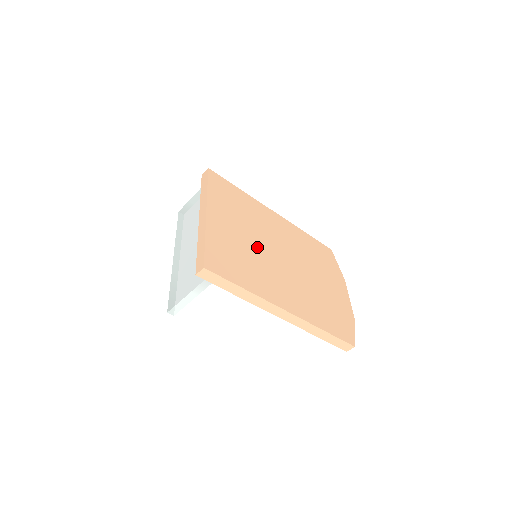
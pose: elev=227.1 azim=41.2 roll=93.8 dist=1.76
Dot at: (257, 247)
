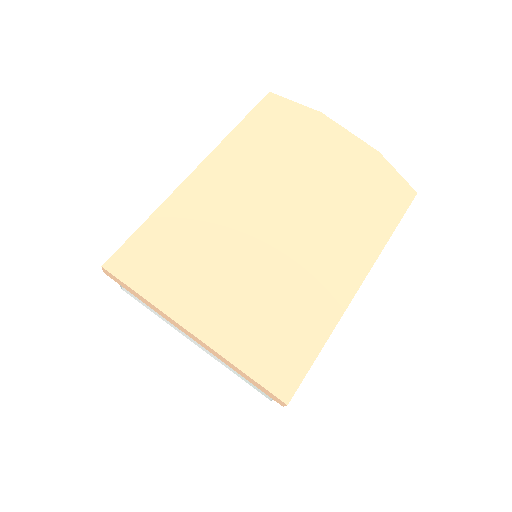
Dot at: (258, 267)
